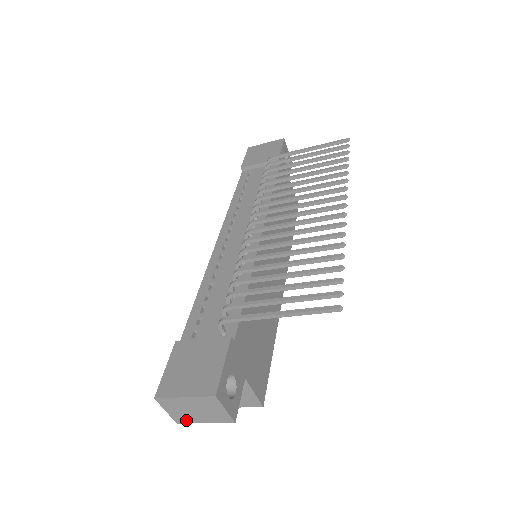
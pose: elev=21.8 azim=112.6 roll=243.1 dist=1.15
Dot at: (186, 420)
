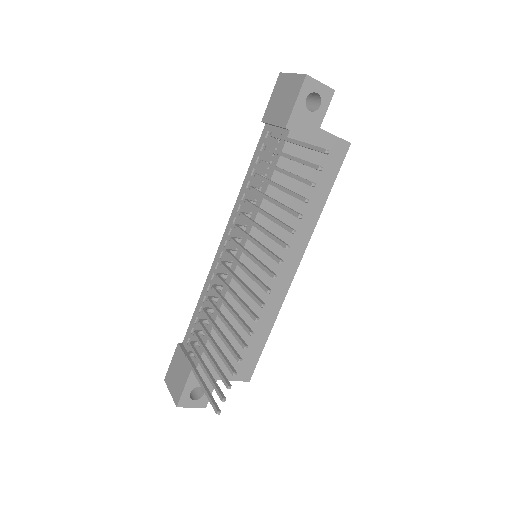
Dot at: occluded
